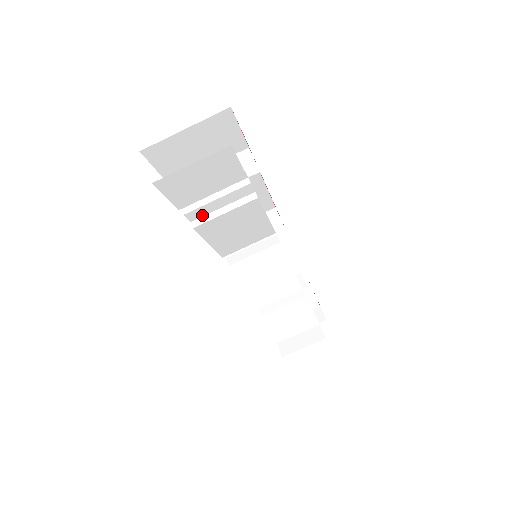
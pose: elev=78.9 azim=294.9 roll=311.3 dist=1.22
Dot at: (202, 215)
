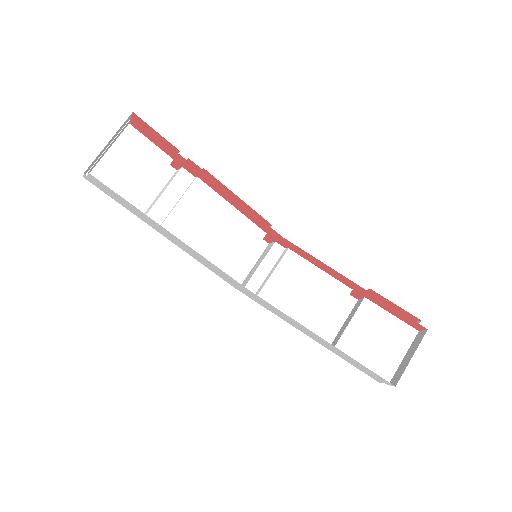
Dot at: (164, 217)
